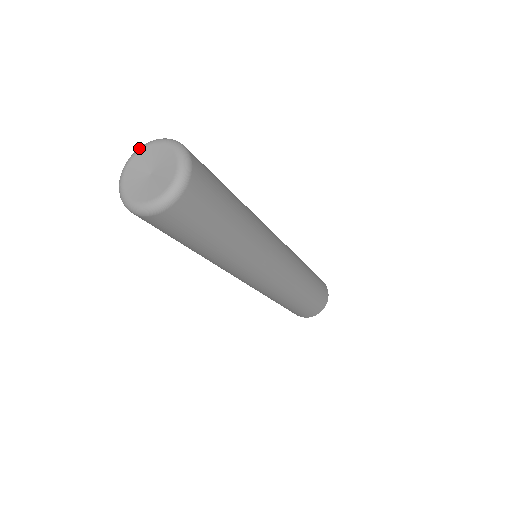
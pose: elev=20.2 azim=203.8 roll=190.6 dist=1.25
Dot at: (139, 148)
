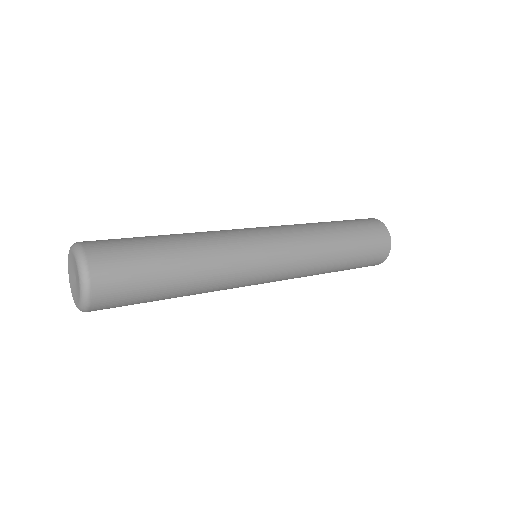
Dot at: (71, 248)
